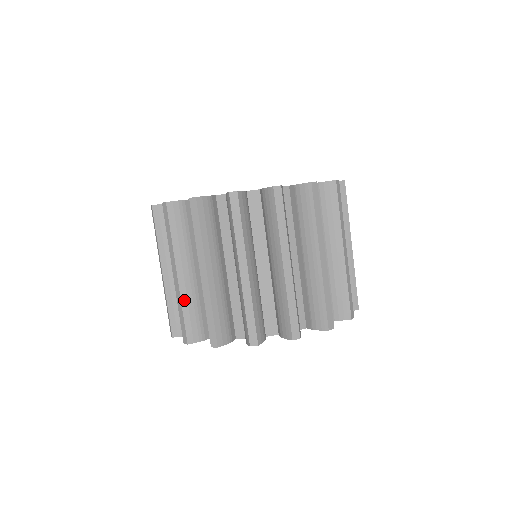
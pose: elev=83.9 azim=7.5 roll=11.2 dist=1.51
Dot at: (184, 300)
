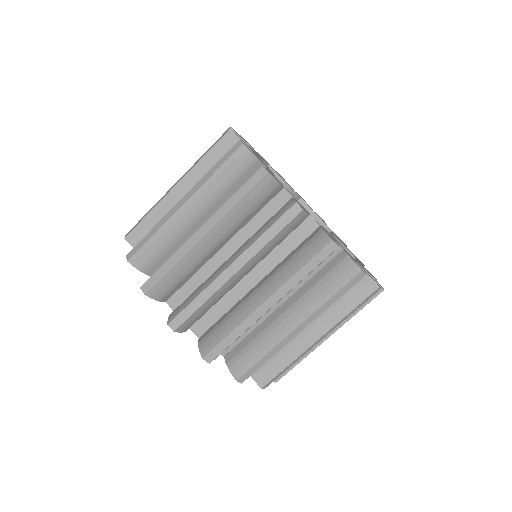
Dot at: (215, 296)
